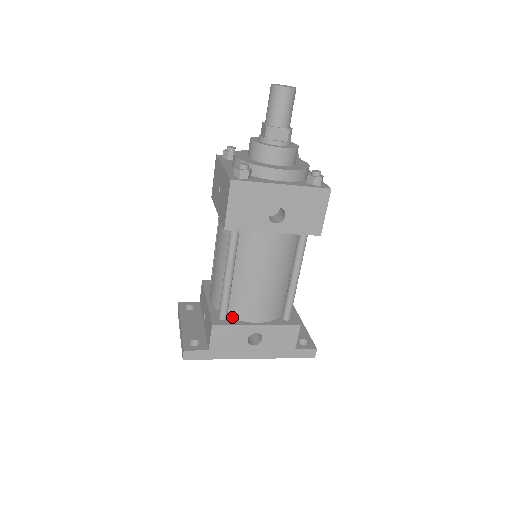
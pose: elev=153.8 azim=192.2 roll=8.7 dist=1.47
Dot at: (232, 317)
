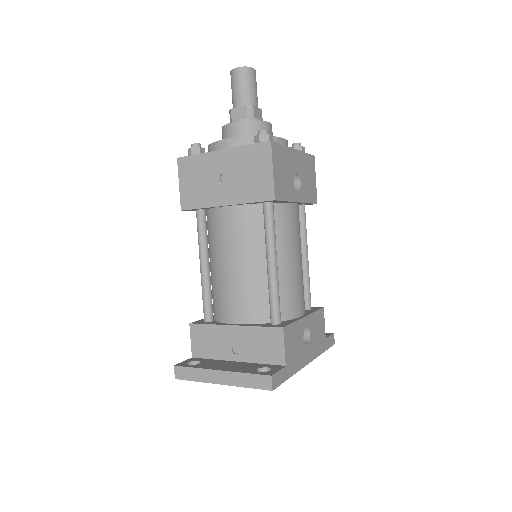
Dot at: (282, 320)
